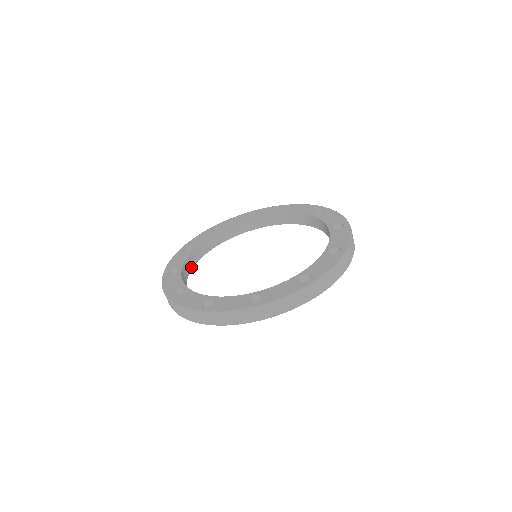
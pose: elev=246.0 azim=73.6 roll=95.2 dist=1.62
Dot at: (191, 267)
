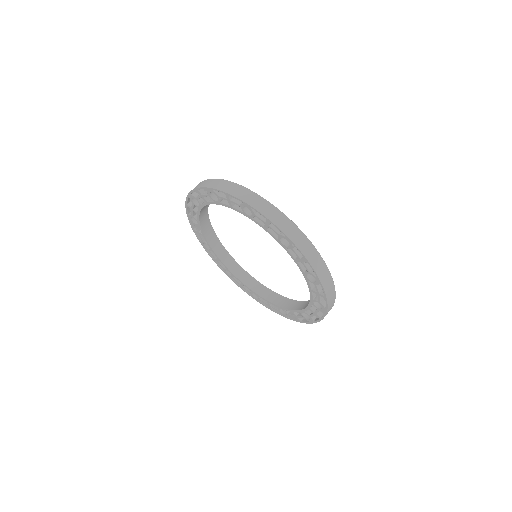
Dot at: (206, 236)
